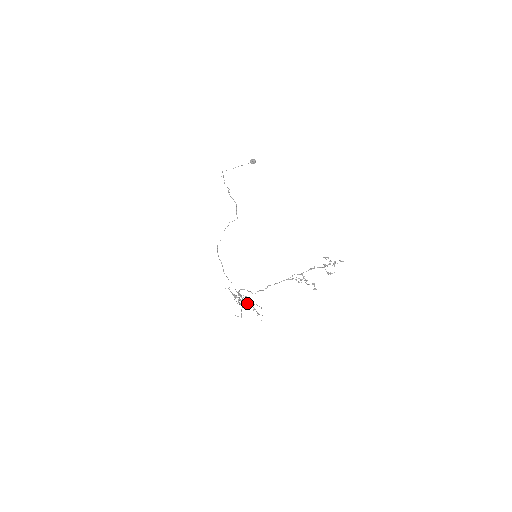
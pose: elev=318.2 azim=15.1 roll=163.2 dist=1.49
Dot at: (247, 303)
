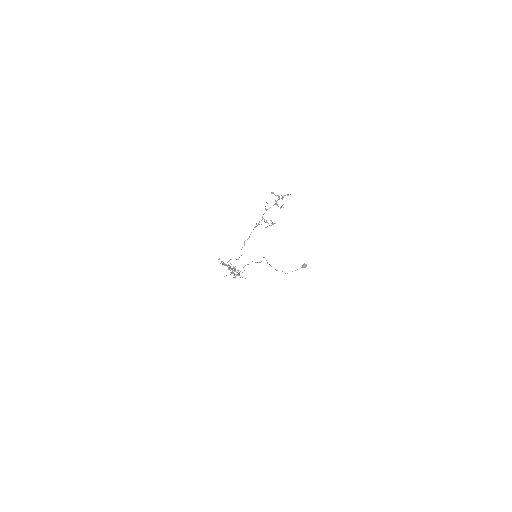
Dot at: (234, 271)
